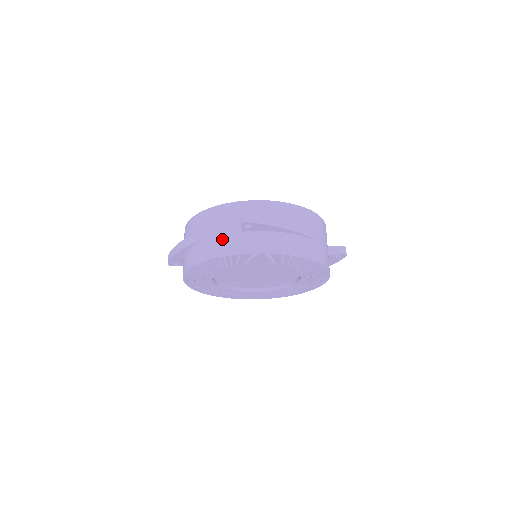
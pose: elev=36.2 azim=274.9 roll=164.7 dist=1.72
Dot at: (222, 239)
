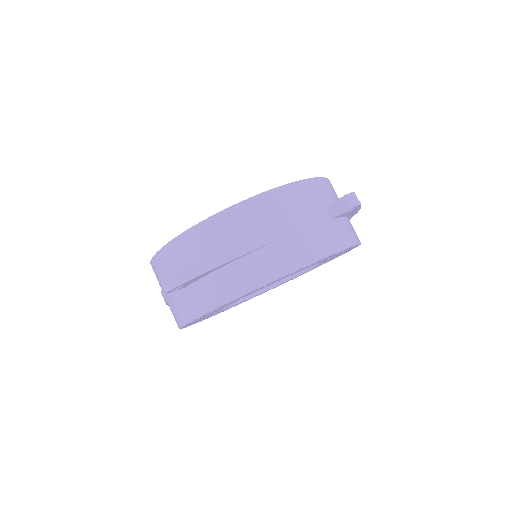
Dot at: (317, 232)
